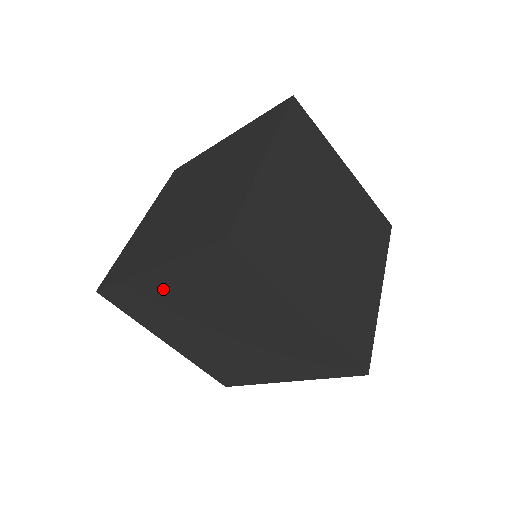
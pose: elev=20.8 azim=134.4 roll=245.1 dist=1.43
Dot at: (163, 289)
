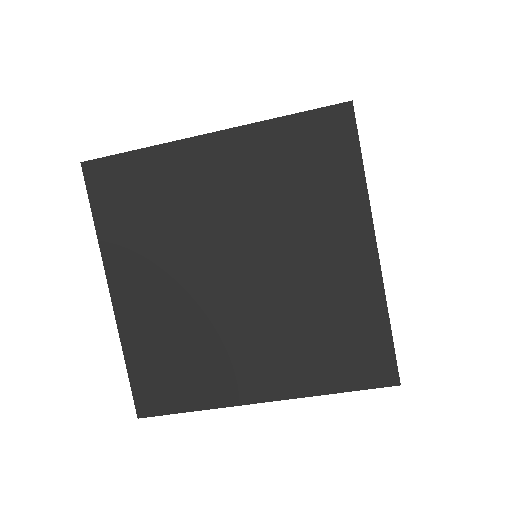
Dot at: (200, 172)
